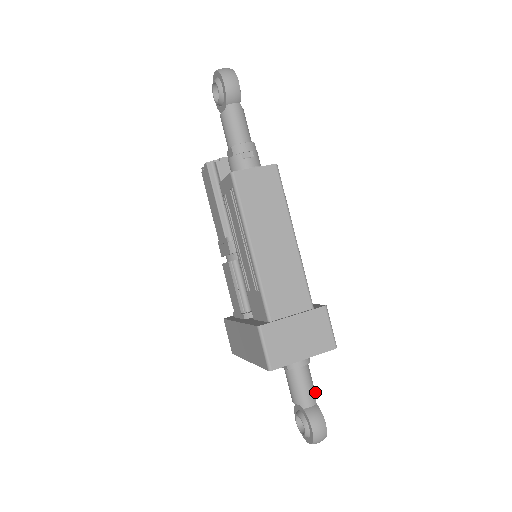
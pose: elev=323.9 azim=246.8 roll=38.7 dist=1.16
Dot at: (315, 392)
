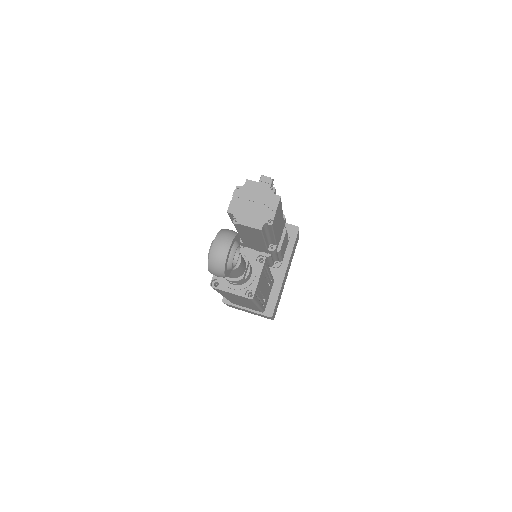
Dot at: occluded
